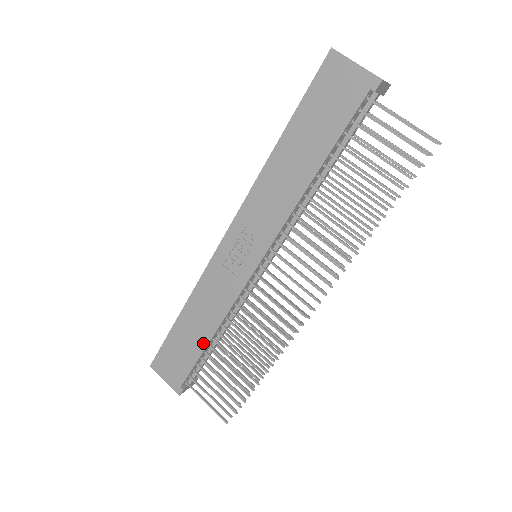
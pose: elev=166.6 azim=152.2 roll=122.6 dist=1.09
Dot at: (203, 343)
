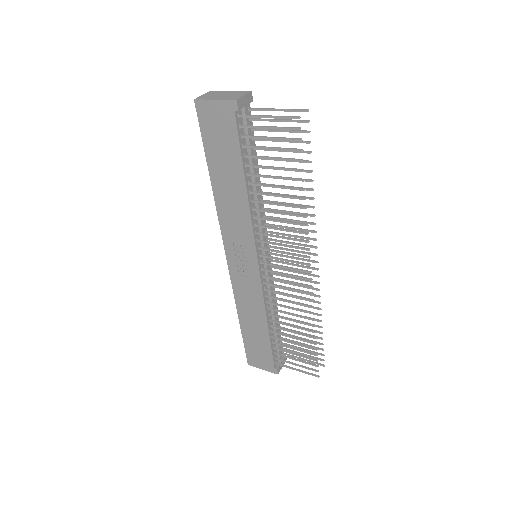
Dot at: (265, 333)
